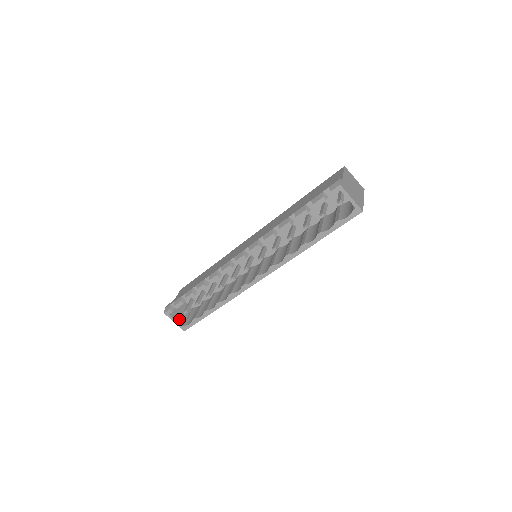
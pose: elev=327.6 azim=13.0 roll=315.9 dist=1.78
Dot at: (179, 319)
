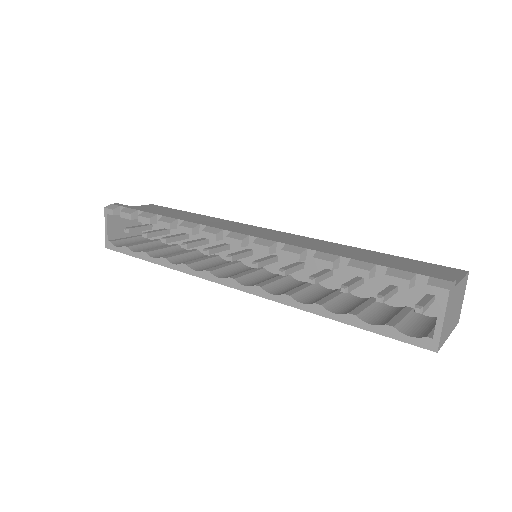
Dot at: (114, 230)
